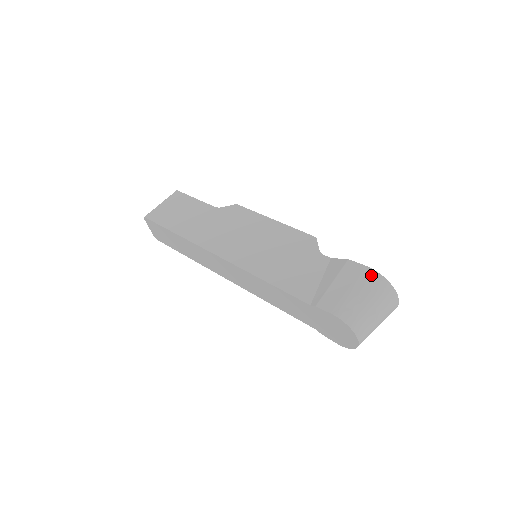
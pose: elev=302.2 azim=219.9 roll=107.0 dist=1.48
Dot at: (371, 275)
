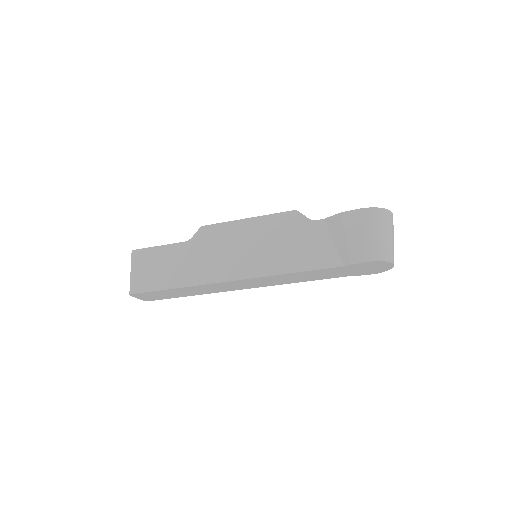
Dot at: (369, 213)
